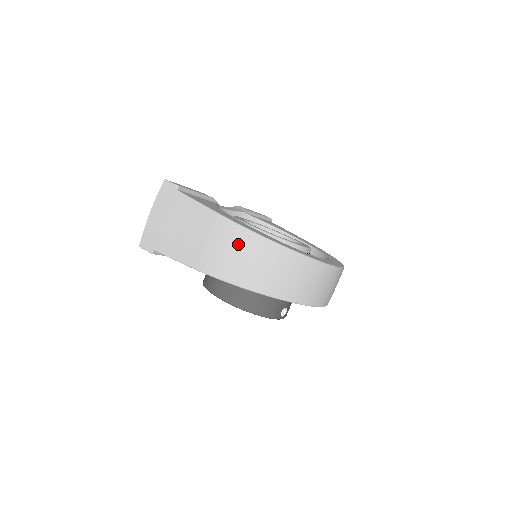
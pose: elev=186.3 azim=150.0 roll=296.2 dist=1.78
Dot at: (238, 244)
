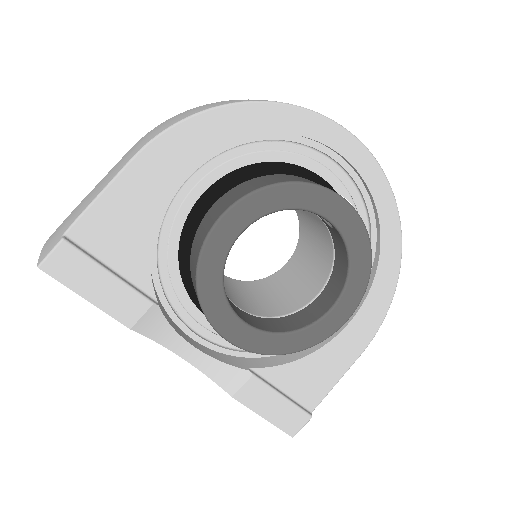
Dot at: occluded
